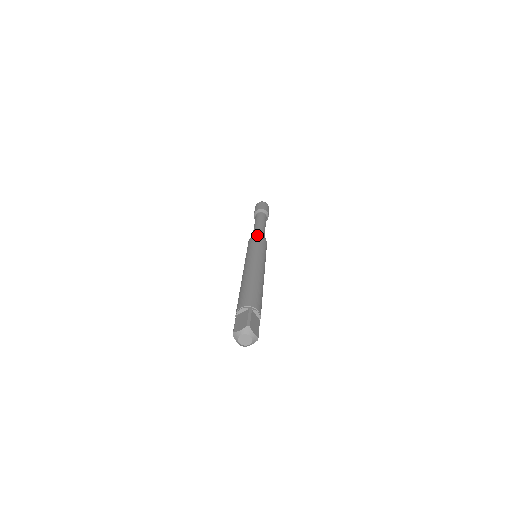
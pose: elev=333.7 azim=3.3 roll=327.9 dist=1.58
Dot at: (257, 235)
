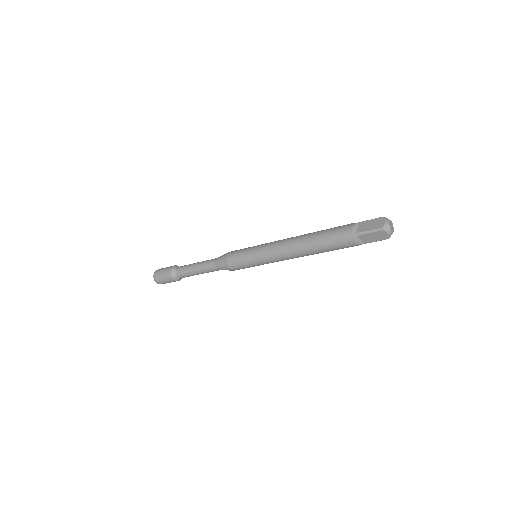
Dot at: (230, 252)
